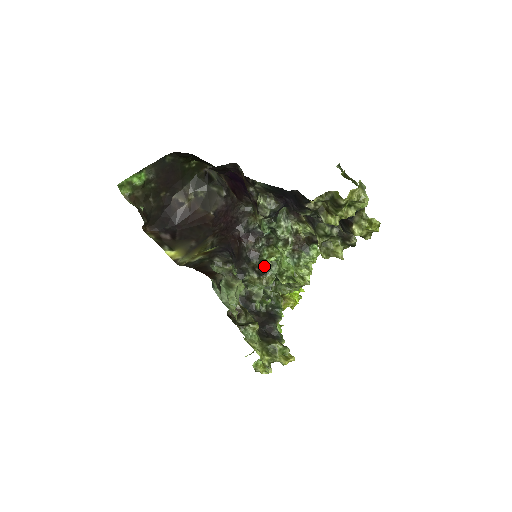
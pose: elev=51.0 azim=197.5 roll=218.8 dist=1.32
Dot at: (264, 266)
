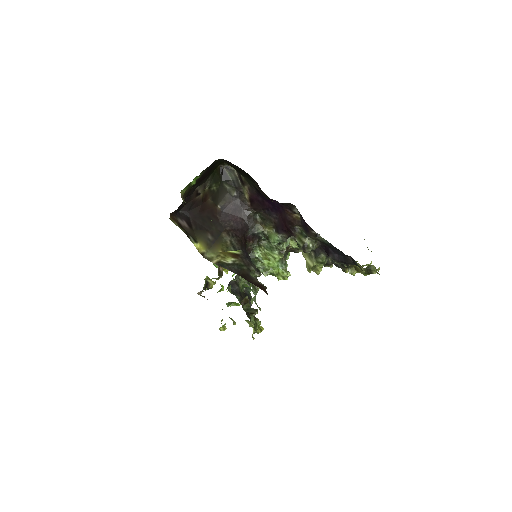
Dot at: (253, 260)
